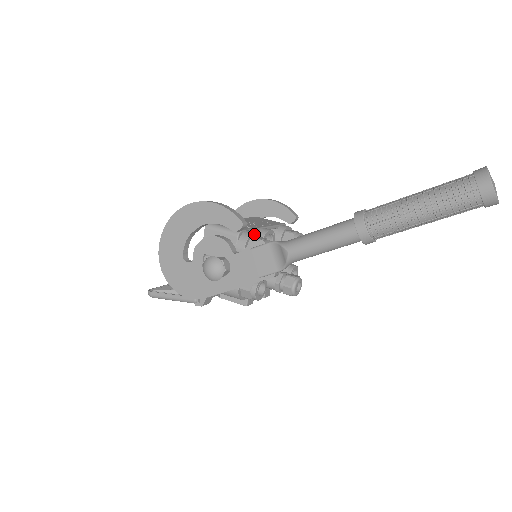
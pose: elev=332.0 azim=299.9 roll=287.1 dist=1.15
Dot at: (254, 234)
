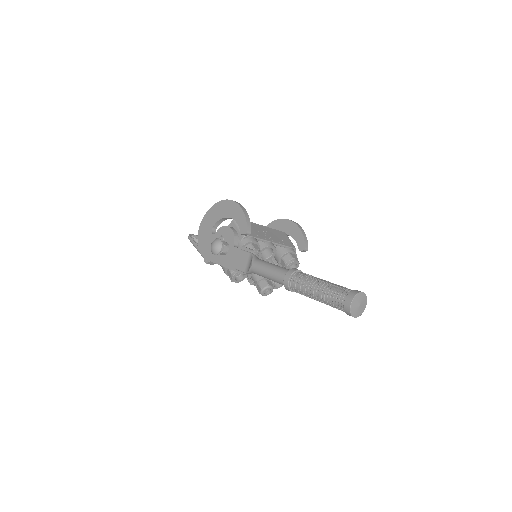
Dot at: (255, 242)
